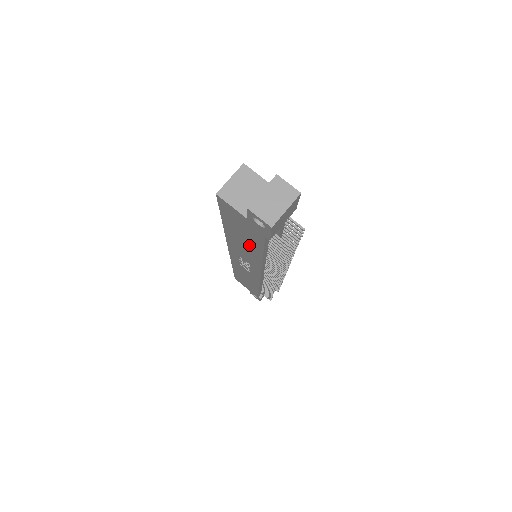
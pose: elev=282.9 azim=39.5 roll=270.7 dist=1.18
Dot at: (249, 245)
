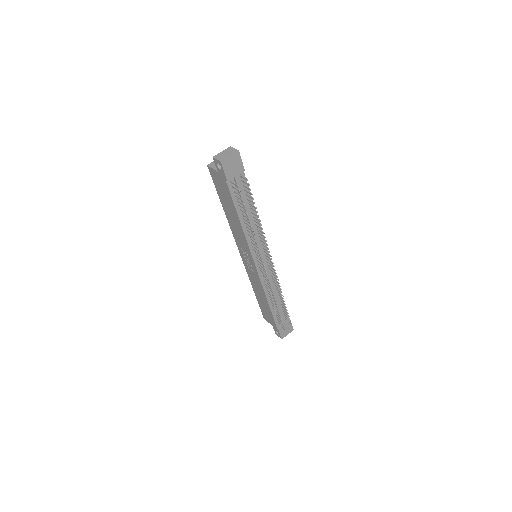
Dot at: (232, 212)
